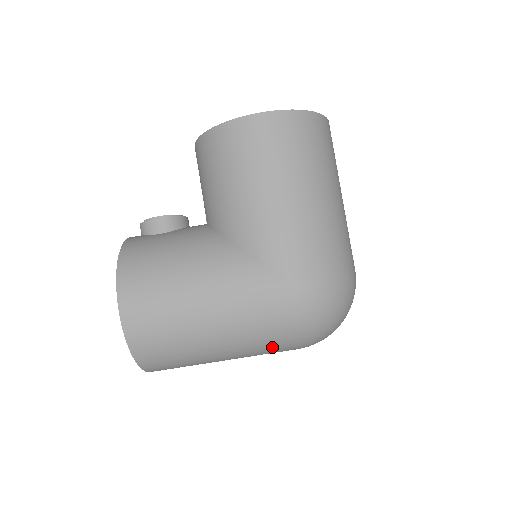
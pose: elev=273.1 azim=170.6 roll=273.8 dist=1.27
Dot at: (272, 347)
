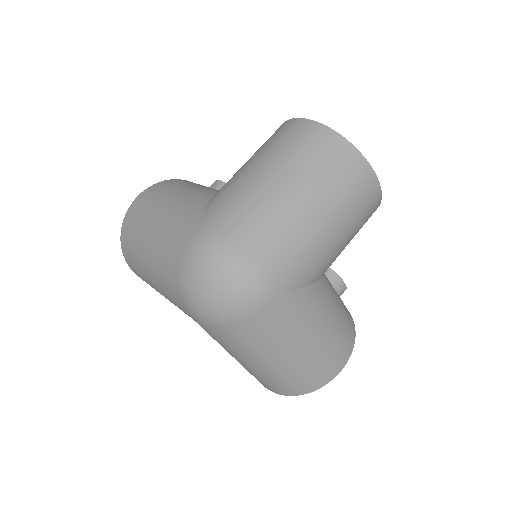
Dot at: (169, 283)
